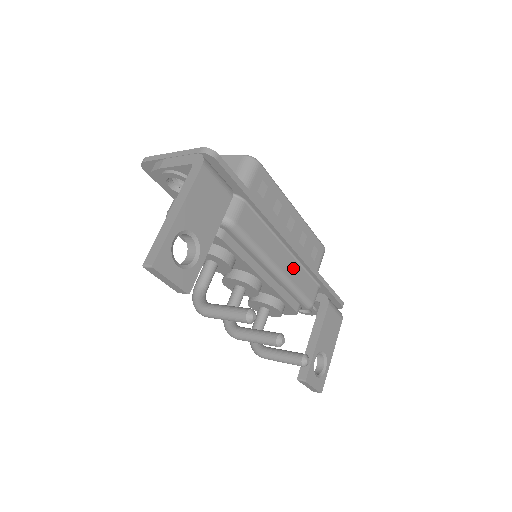
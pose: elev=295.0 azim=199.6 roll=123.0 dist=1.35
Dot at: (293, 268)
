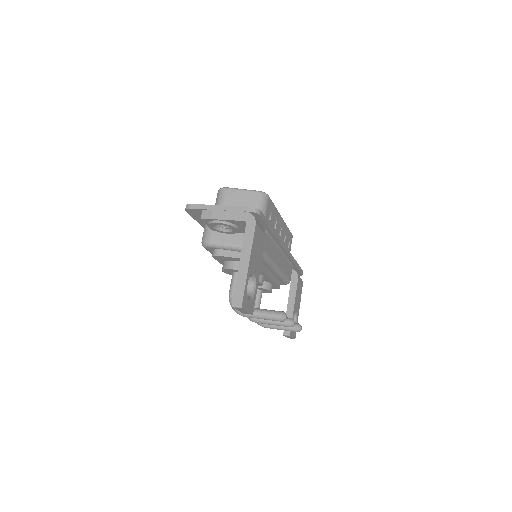
Dot at: (283, 262)
